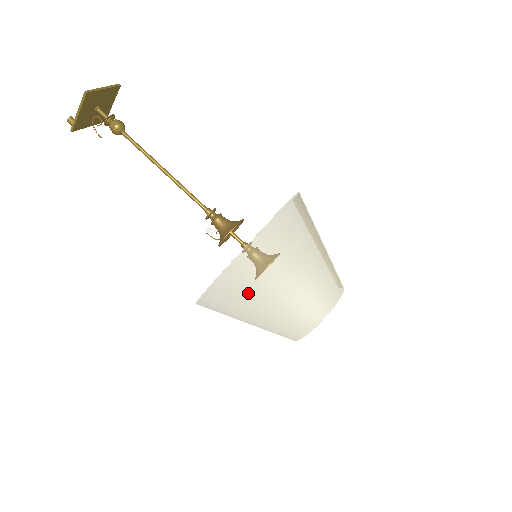
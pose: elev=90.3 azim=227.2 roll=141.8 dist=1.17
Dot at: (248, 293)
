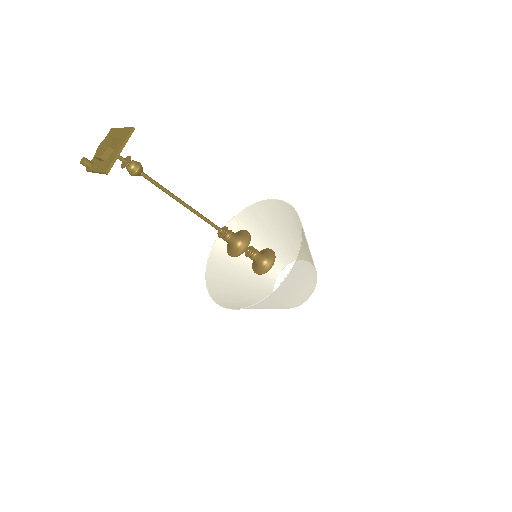
Dot at: occluded
